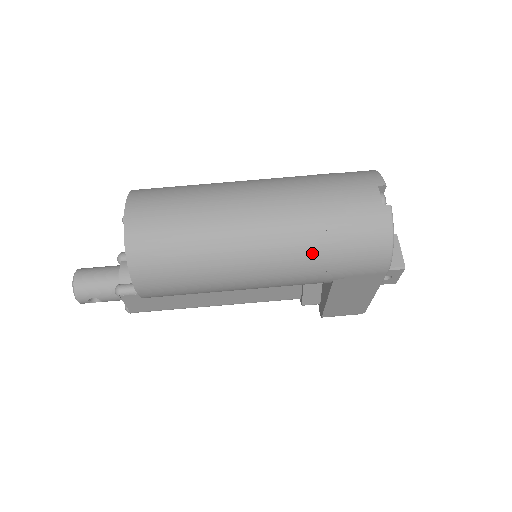
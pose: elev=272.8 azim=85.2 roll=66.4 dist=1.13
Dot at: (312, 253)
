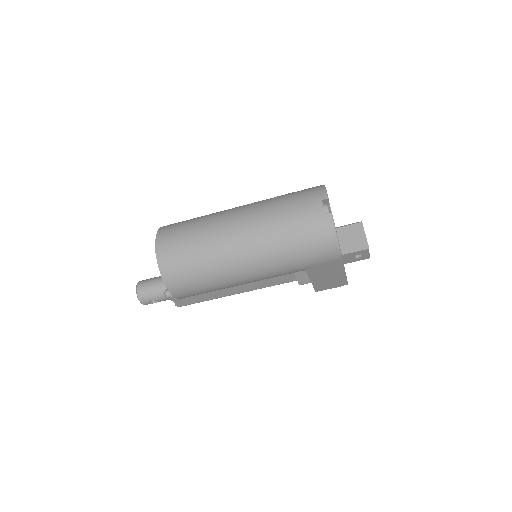
Dot at: (282, 255)
